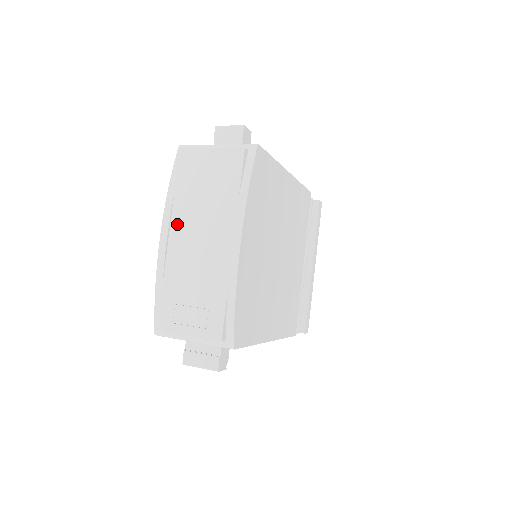
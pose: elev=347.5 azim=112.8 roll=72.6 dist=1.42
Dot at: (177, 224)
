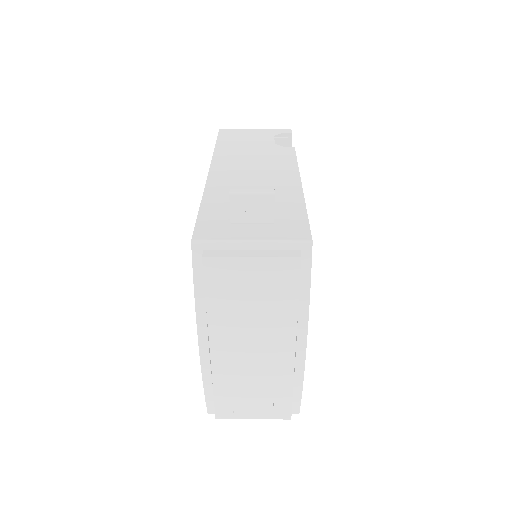
Dot at: (218, 336)
